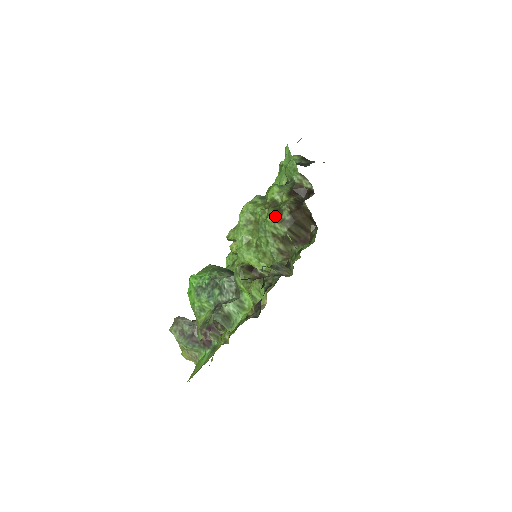
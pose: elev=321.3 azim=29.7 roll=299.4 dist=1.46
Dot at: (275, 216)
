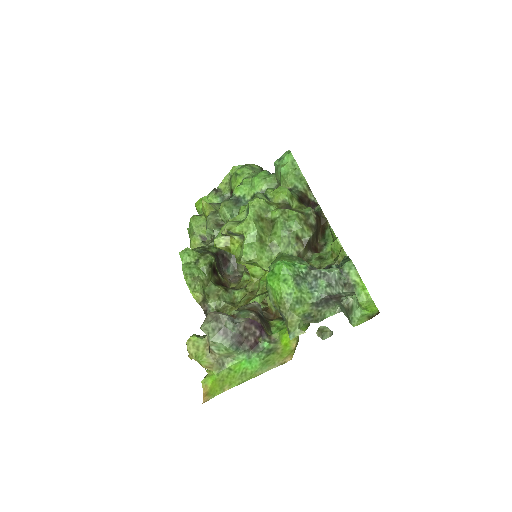
Dot at: (303, 218)
